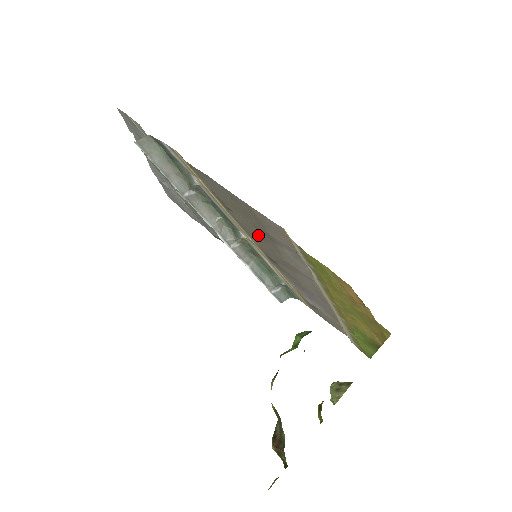
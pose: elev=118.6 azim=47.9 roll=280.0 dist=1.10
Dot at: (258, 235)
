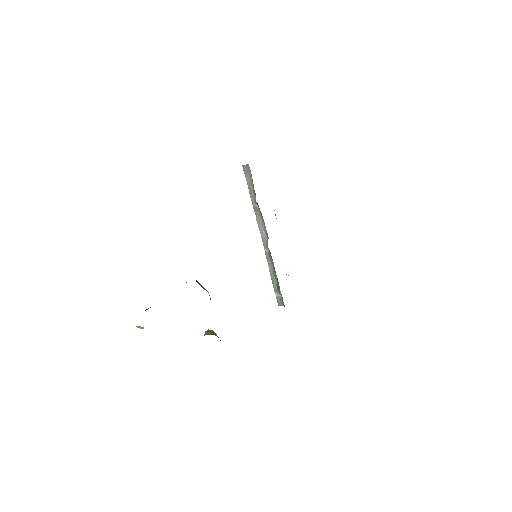
Dot at: occluded
